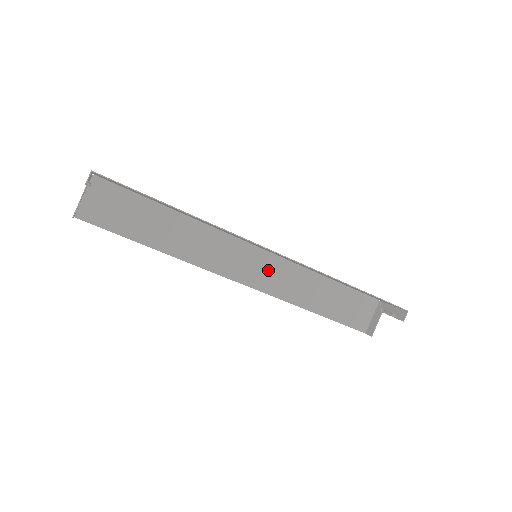
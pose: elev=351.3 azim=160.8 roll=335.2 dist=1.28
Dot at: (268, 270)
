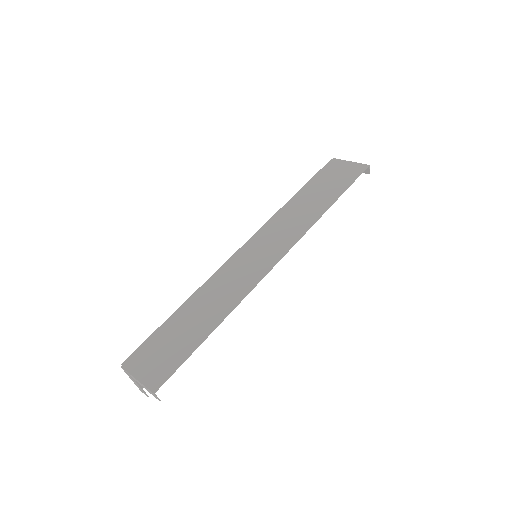
Dot at: occluded
